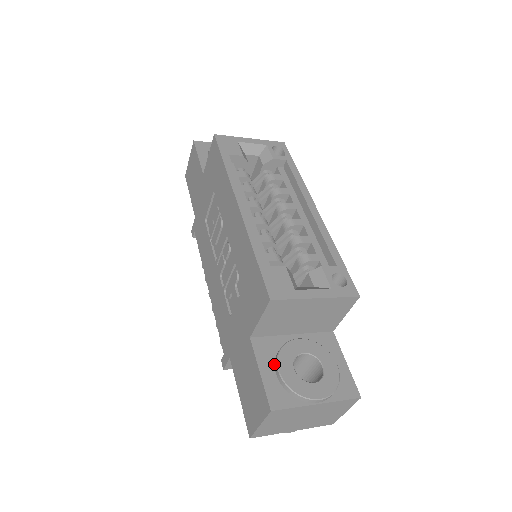
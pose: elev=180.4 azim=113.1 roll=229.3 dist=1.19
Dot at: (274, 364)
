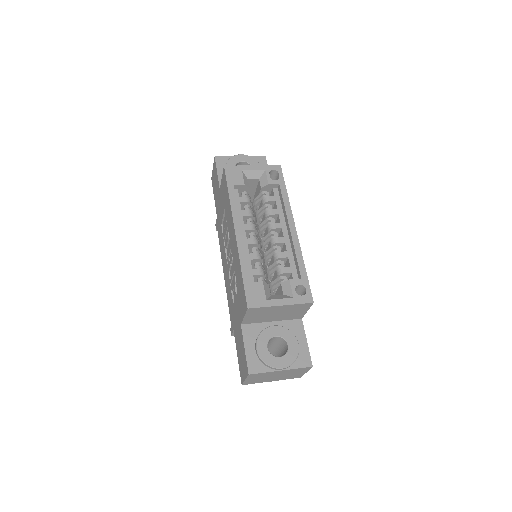
Dot at: (255, 343)
